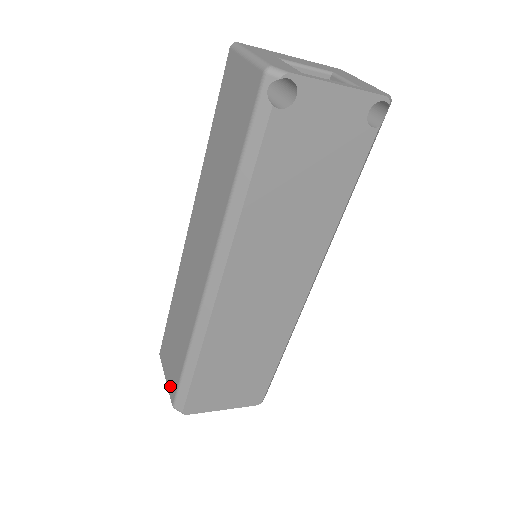
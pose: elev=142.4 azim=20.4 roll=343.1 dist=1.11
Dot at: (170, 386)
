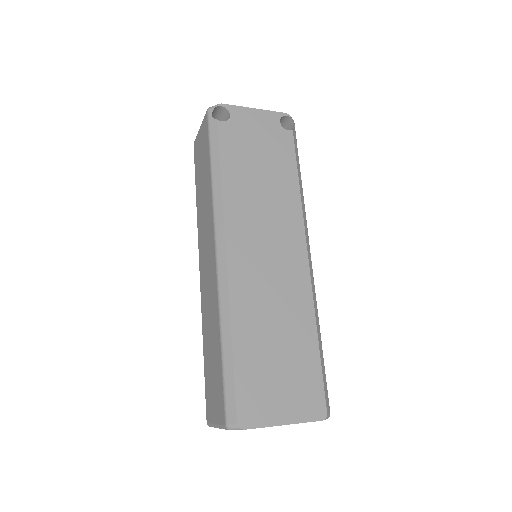
Dot at: (219, 414)
